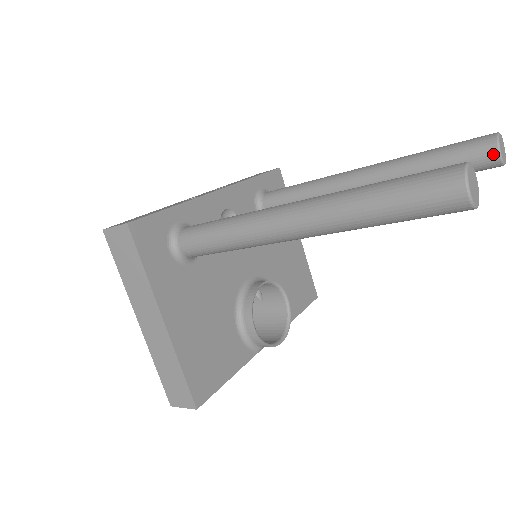
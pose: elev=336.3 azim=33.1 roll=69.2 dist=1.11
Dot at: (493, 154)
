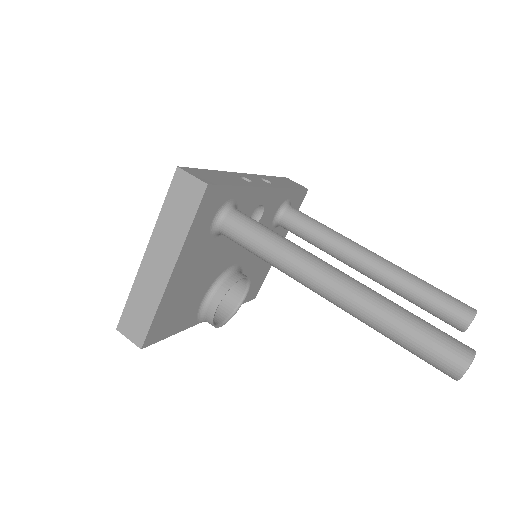
Dot at: (465, 323)
